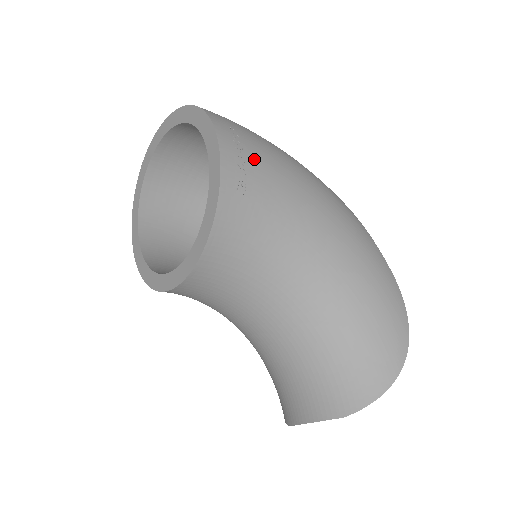
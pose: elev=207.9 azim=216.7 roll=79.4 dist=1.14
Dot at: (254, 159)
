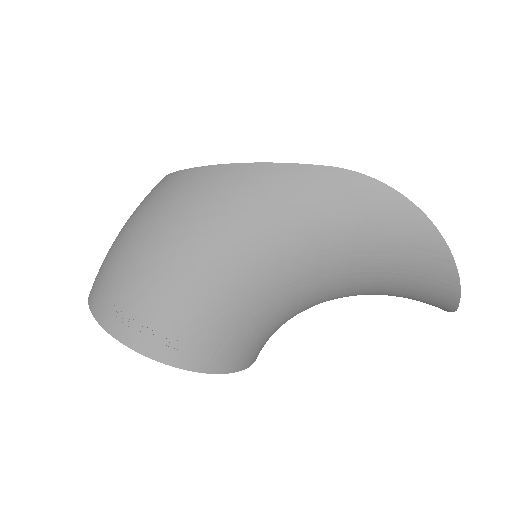
Dot at: (145, 311)
